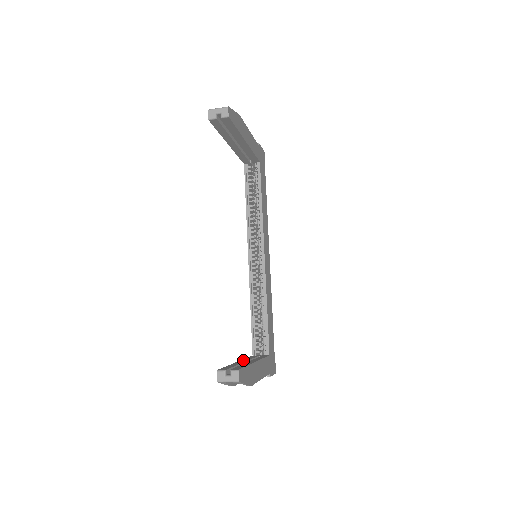
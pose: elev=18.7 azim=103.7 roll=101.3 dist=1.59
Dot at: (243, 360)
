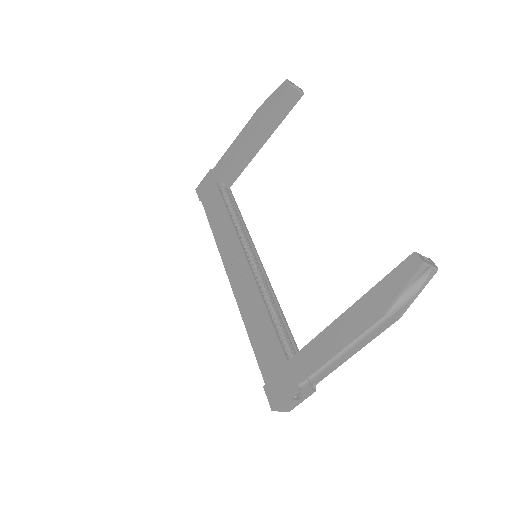
Dot at: (336, 321)
